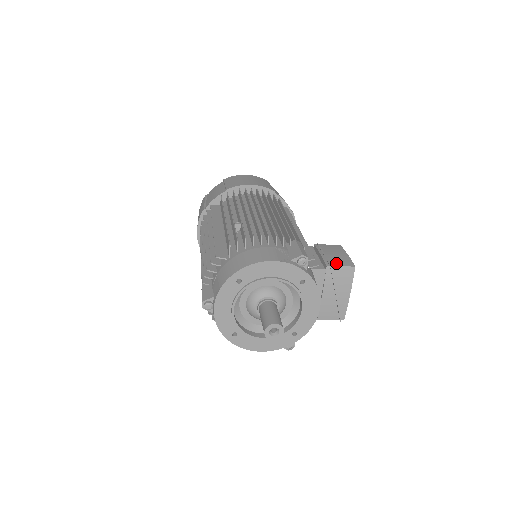
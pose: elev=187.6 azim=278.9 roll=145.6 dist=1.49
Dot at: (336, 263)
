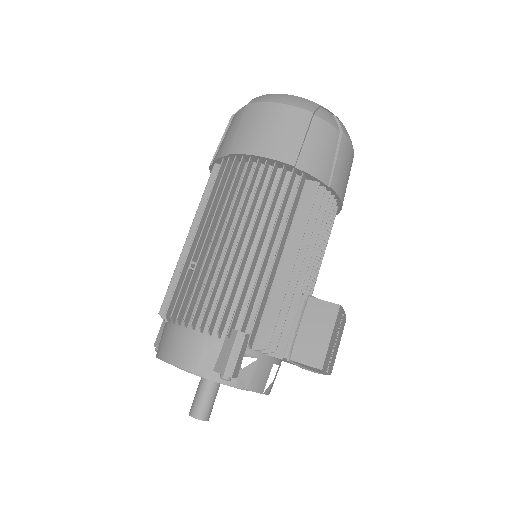
Dot at: (300, 355)
